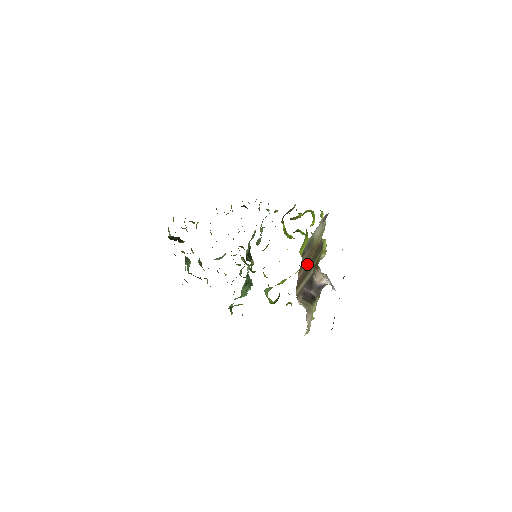
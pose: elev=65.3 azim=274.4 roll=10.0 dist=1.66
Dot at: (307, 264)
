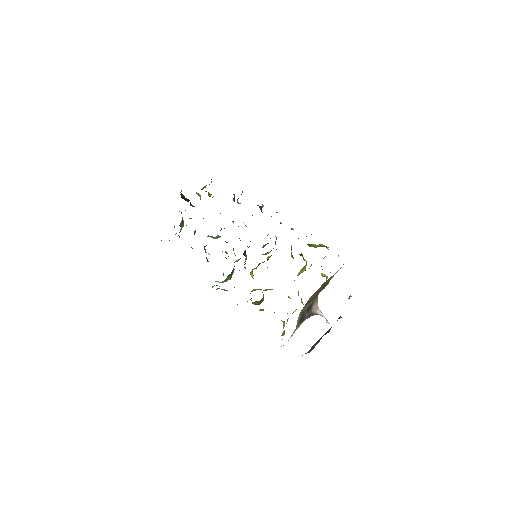
Dot at: (317, 292)
